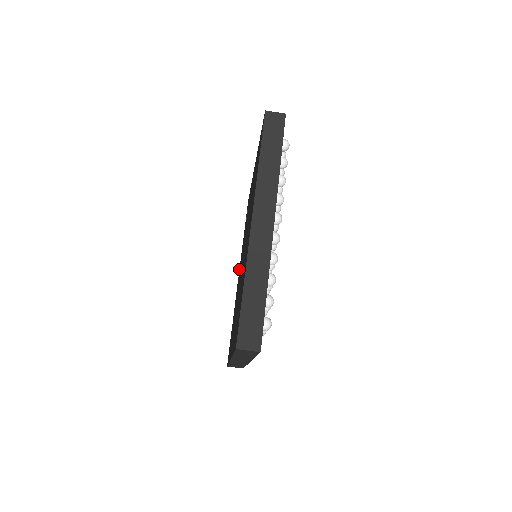
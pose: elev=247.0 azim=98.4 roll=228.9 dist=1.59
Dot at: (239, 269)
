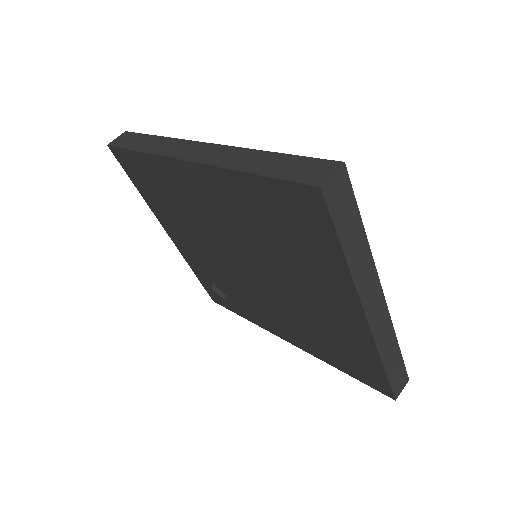
Dot at: (276, 334)
